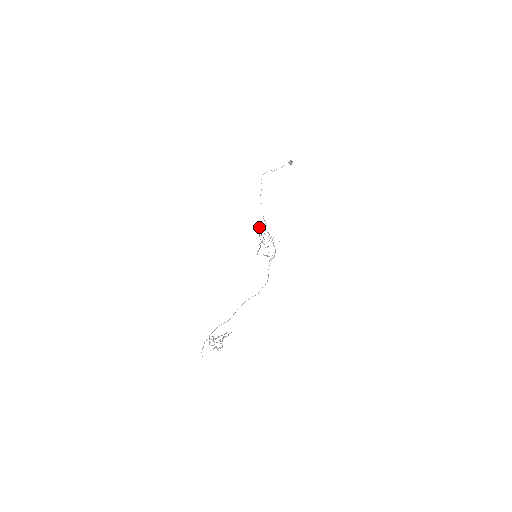
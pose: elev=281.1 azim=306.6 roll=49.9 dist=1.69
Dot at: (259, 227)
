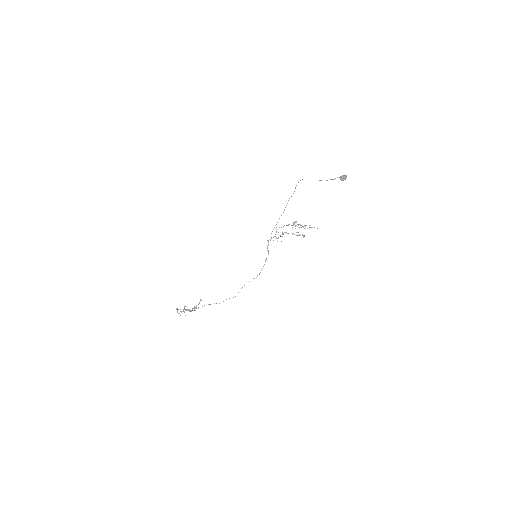
Dot at: occluded
